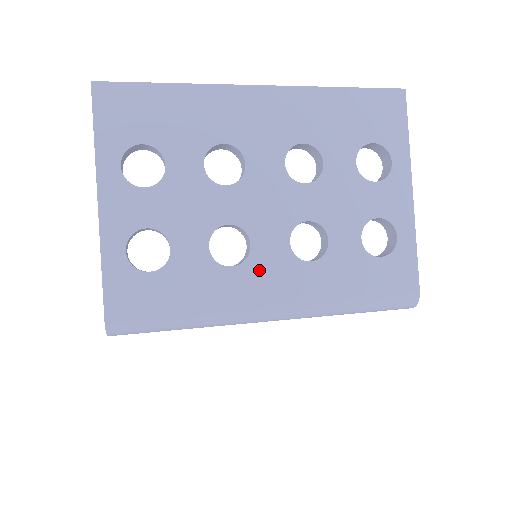
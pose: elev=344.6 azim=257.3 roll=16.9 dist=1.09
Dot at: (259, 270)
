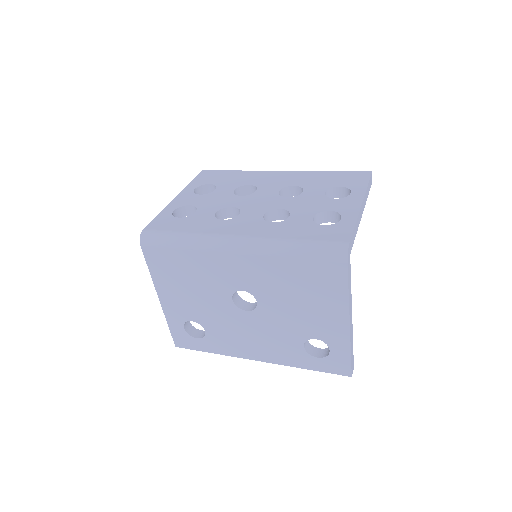
Dot at: (238, 222)
